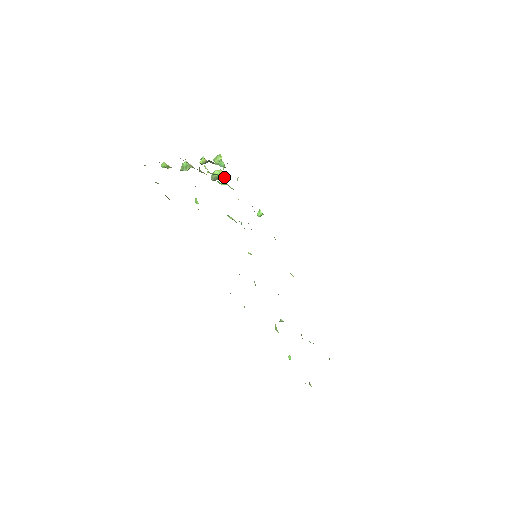
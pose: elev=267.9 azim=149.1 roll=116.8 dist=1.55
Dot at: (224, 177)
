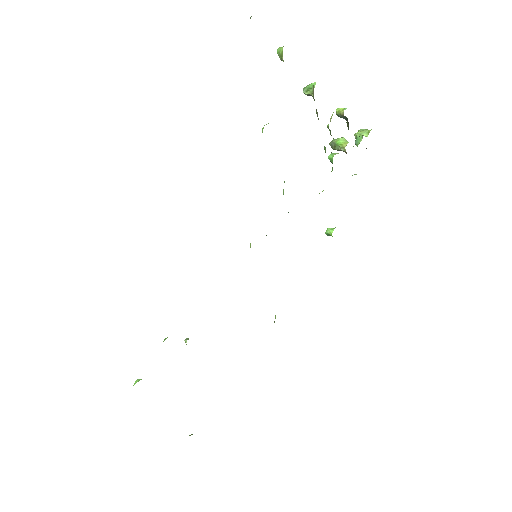
Dot at: occluded
